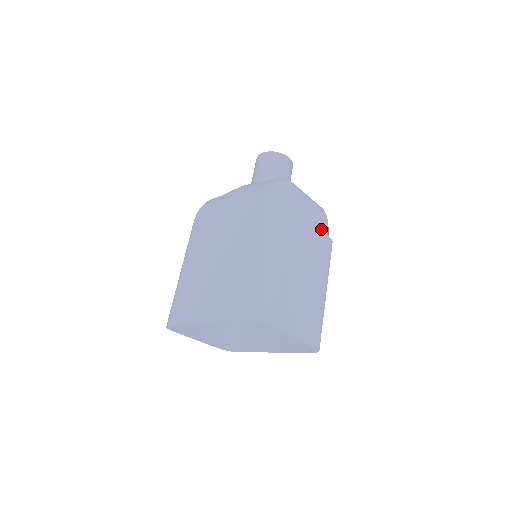
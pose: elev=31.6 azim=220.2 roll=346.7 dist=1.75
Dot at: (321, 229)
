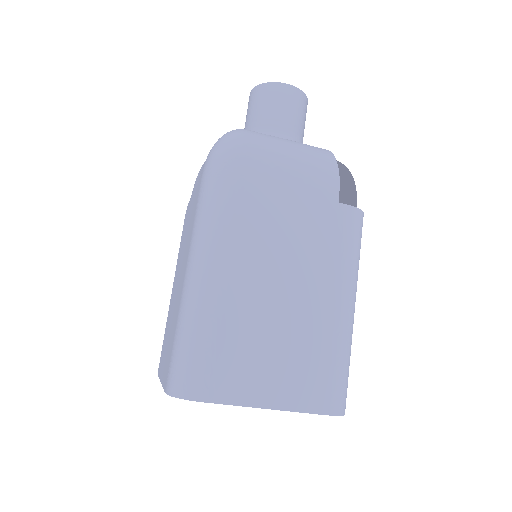
Dot at: (320, 196)
